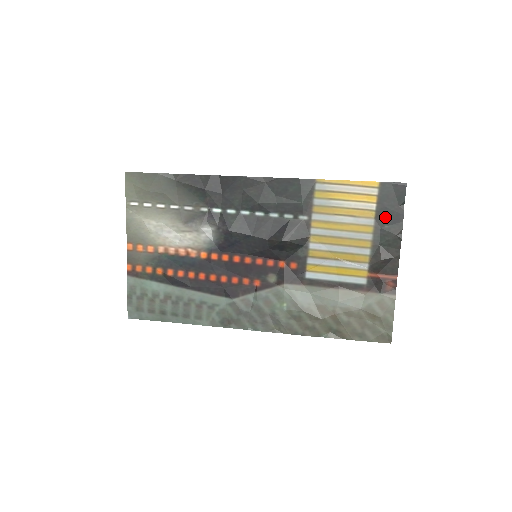
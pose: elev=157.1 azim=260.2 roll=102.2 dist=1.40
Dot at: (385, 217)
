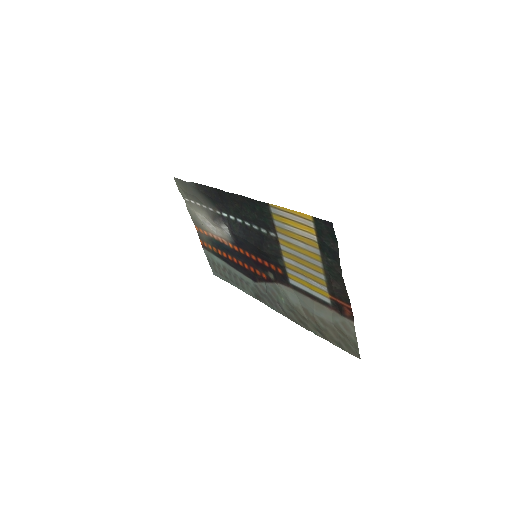
Dot at: (326, 251)
